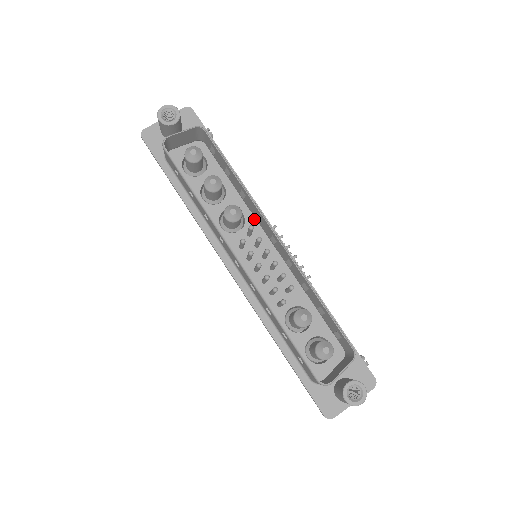
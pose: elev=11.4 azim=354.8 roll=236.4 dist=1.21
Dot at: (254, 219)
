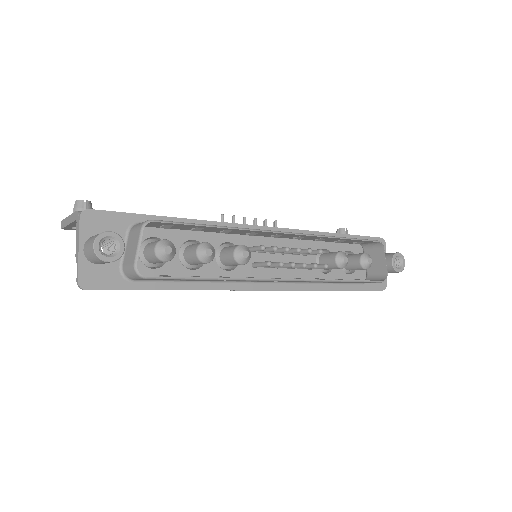
Dot at: (238, 236)
